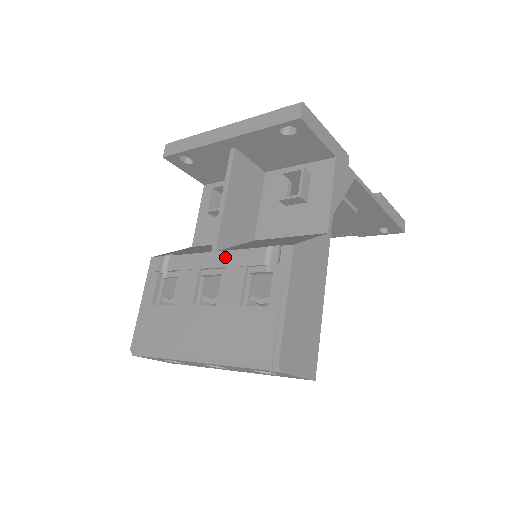
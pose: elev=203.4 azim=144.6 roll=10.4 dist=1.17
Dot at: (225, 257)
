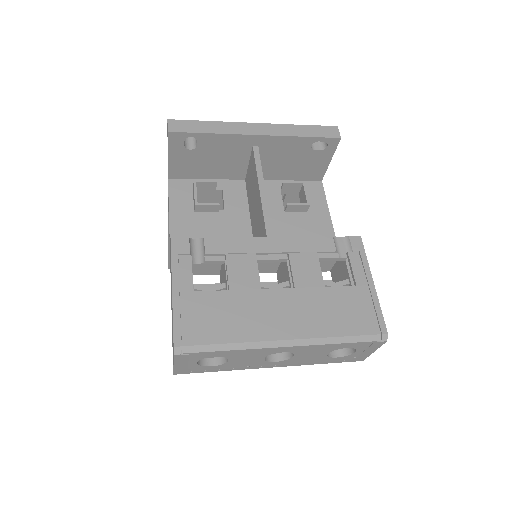
Dot at: (288, 243)
